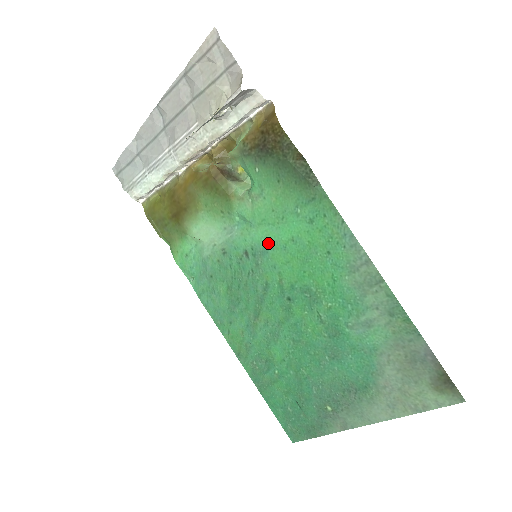
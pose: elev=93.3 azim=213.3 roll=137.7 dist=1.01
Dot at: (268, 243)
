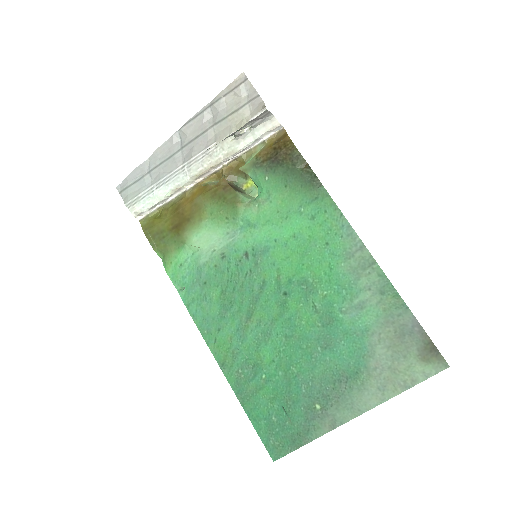
Dot at: (270, 242)
